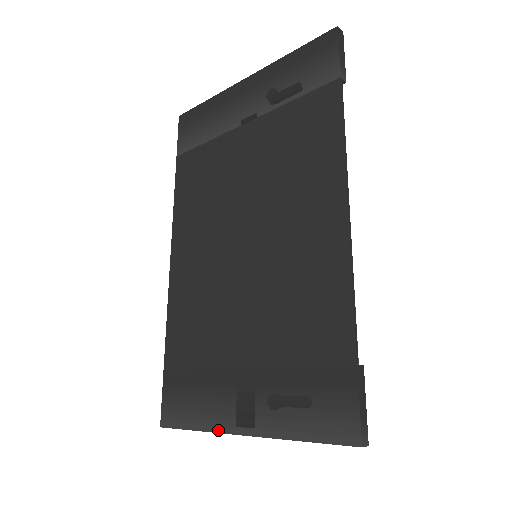
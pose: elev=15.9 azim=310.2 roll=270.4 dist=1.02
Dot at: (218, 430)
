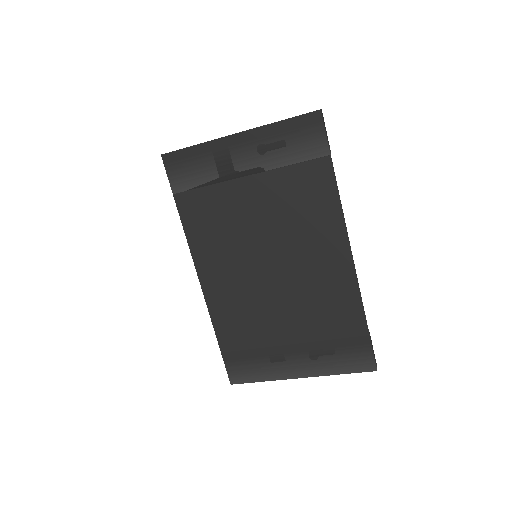
Dot at: (281, 379)
